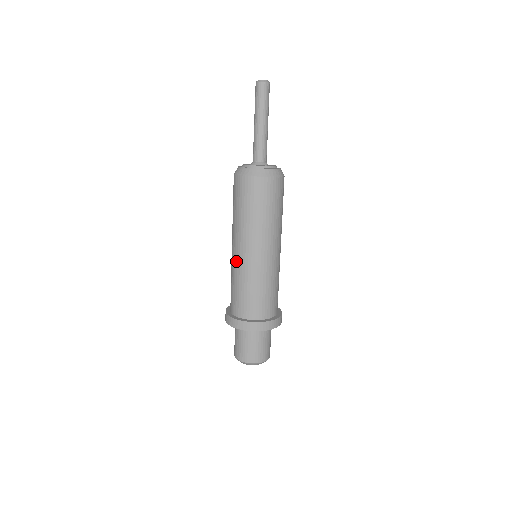
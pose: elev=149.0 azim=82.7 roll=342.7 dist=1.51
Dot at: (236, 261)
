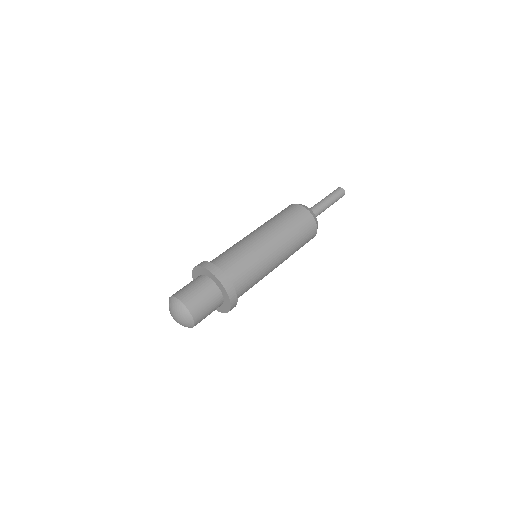
Dot at: occluded
